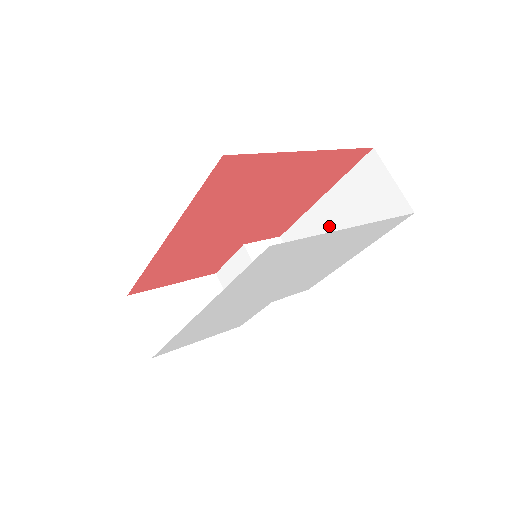
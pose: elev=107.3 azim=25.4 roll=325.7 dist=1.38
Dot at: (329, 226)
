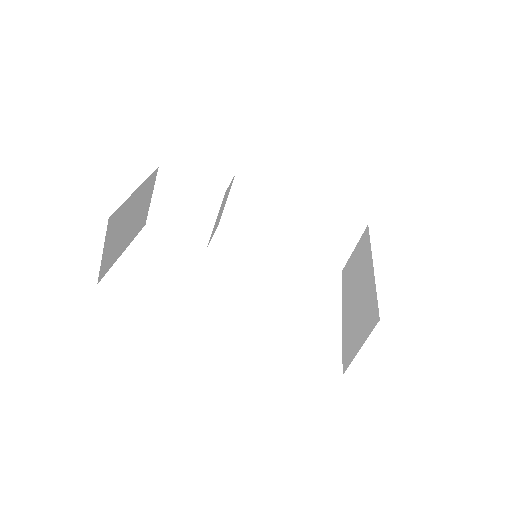
Dot at: (286, 218)
